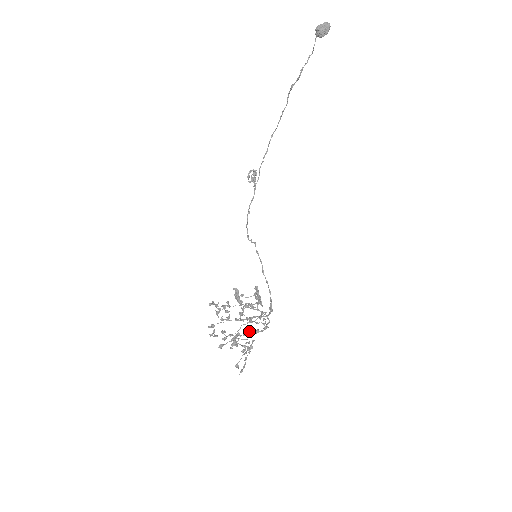
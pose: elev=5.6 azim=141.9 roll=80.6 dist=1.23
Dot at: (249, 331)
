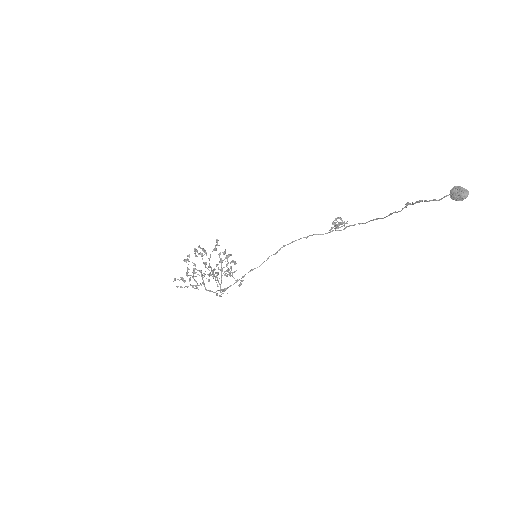
Dot at: (196, 276)
